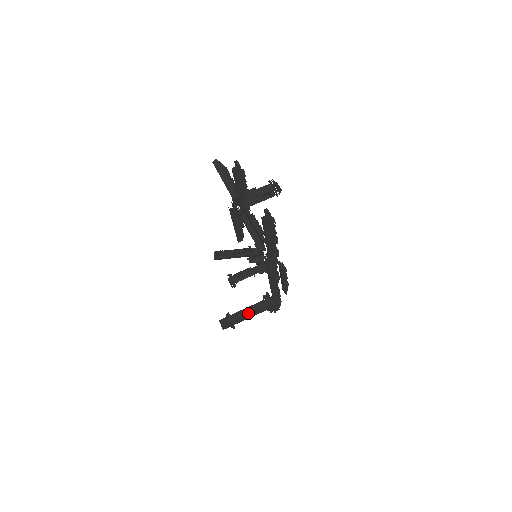
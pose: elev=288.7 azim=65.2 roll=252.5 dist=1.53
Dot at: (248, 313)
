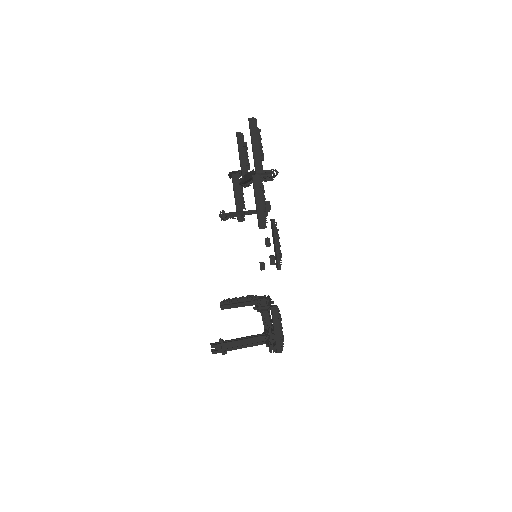
Dot at: (244, 338)
